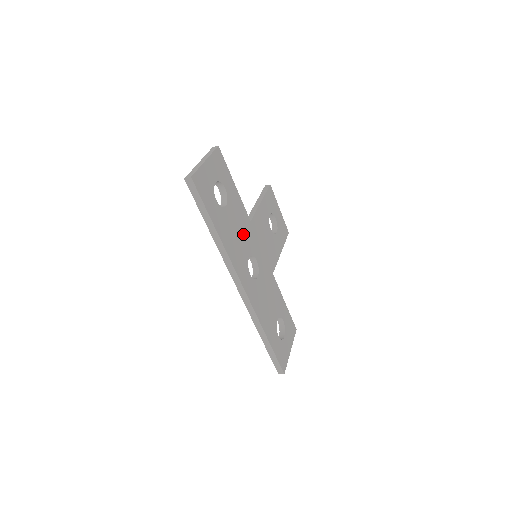
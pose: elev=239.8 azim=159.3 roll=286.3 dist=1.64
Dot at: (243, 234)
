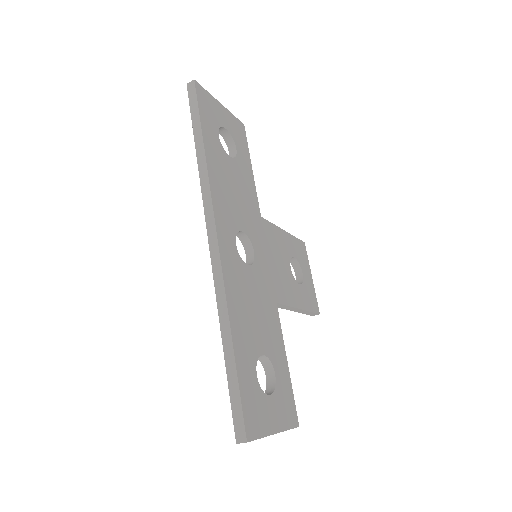
Dot at: (244, 206)
